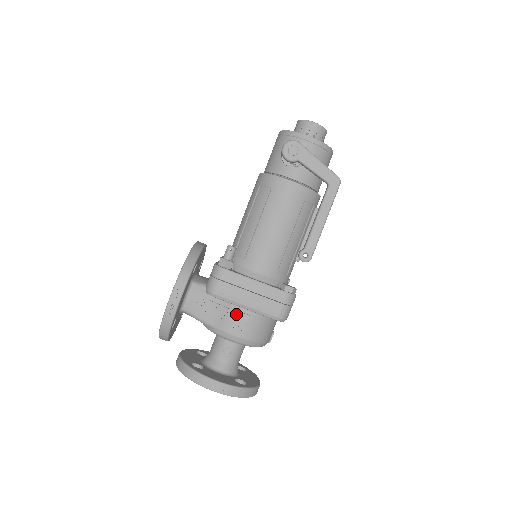
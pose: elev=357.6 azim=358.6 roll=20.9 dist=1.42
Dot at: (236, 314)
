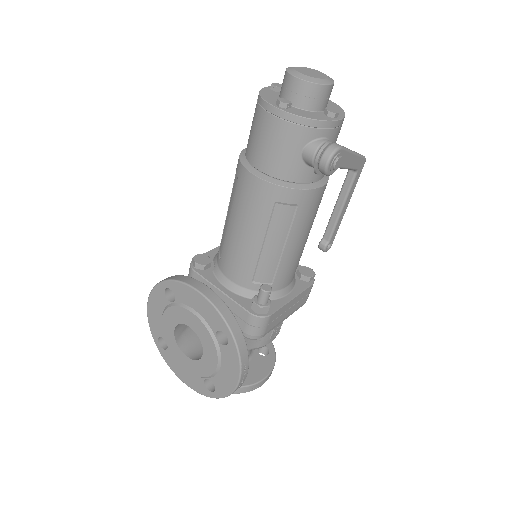
Dot at: (274, 330)
